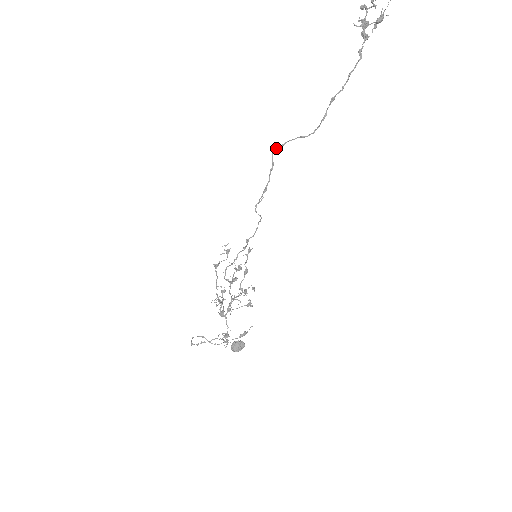
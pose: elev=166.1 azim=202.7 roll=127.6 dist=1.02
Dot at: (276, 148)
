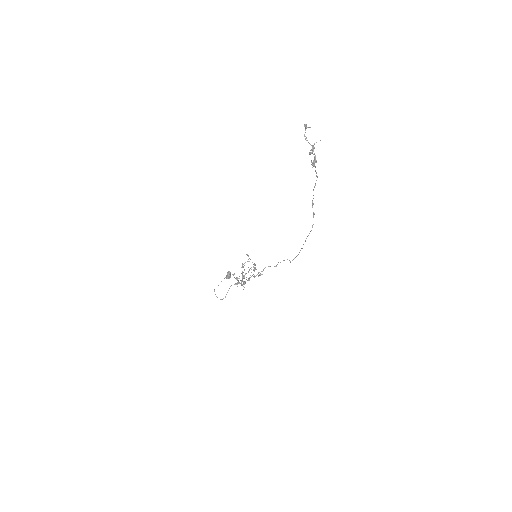
Dot at: occluded
